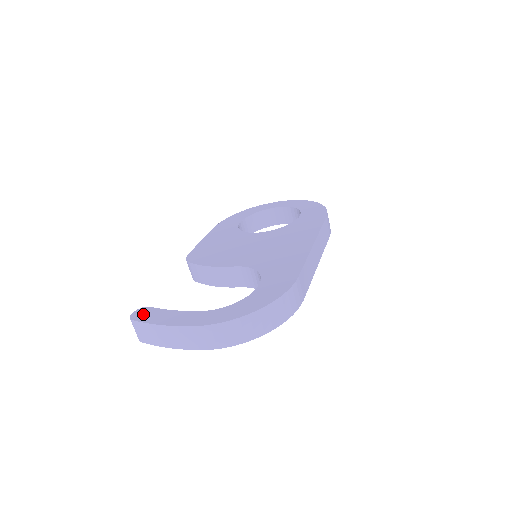
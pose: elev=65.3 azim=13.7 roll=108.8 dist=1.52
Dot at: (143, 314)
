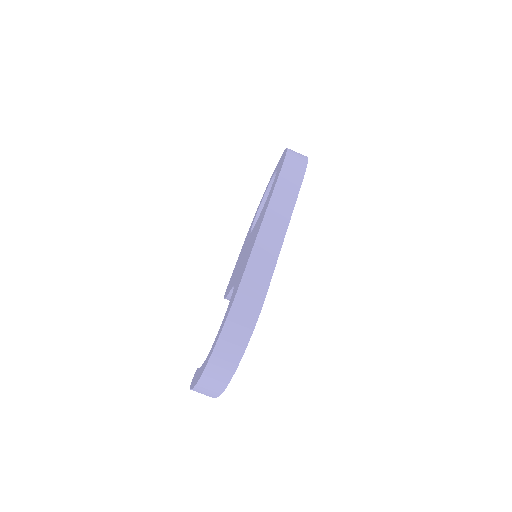
Dot at: (193, 379)
